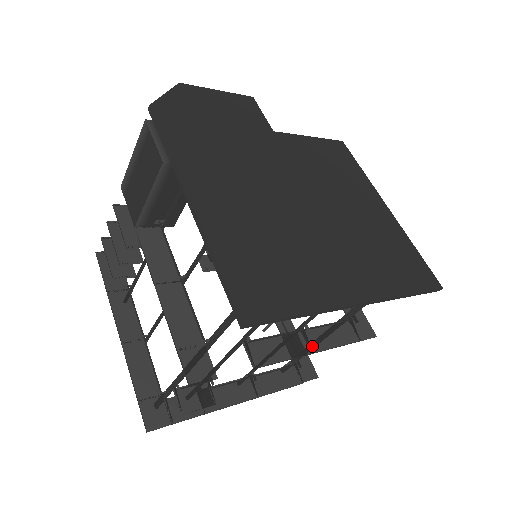
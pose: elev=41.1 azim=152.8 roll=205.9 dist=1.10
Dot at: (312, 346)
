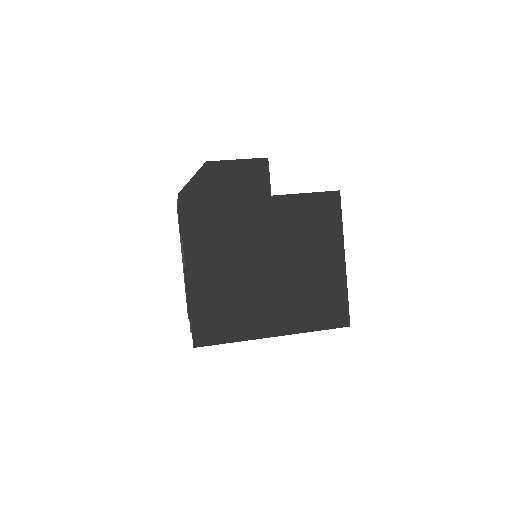
Dot at: occluded
